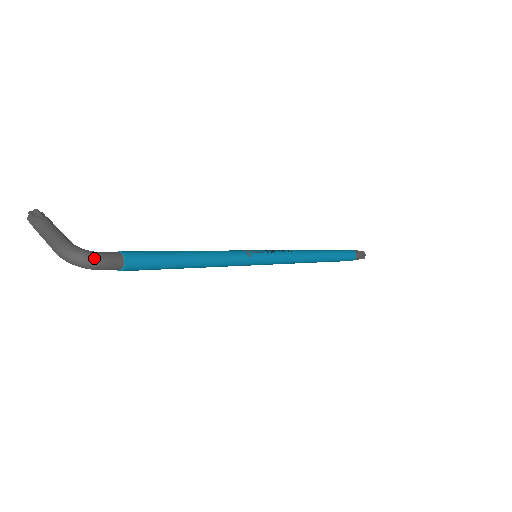
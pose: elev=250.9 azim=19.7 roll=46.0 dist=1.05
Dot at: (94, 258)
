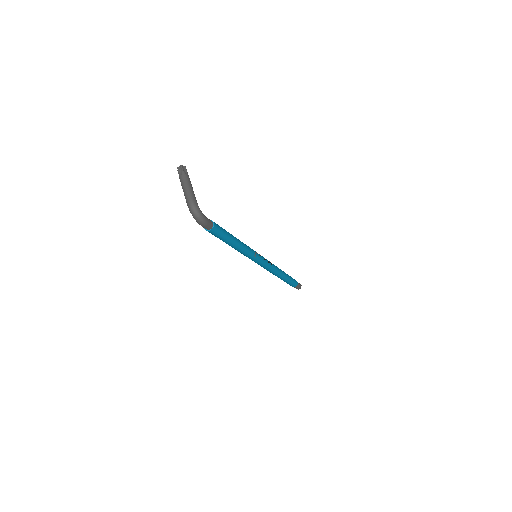
Dot at: (204, 219)
